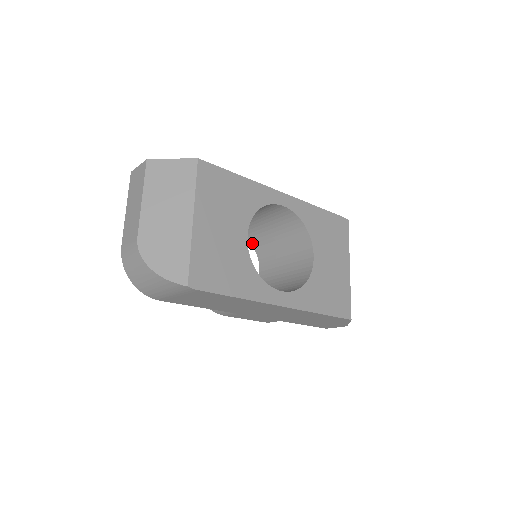
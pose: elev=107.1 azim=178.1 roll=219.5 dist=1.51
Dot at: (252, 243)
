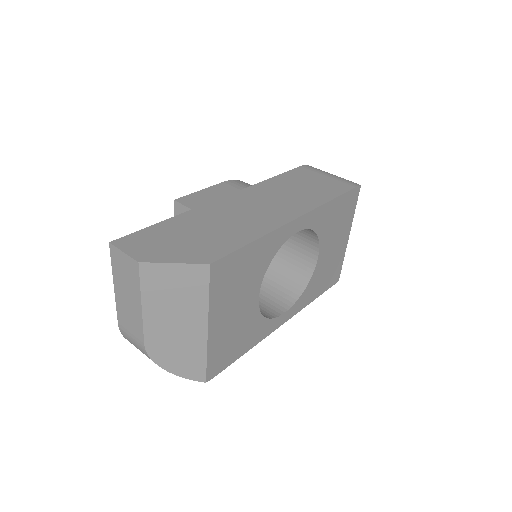
Dot at: occluded
